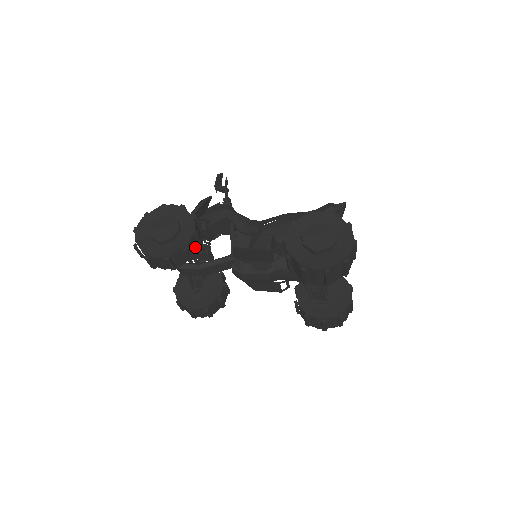
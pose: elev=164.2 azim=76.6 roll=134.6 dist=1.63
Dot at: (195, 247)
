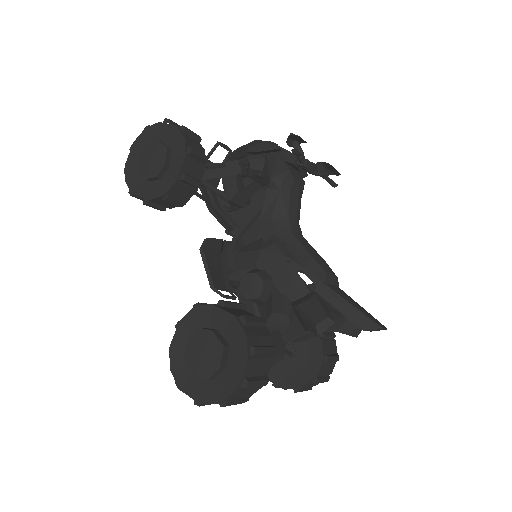
Dot at: (169, 204)
